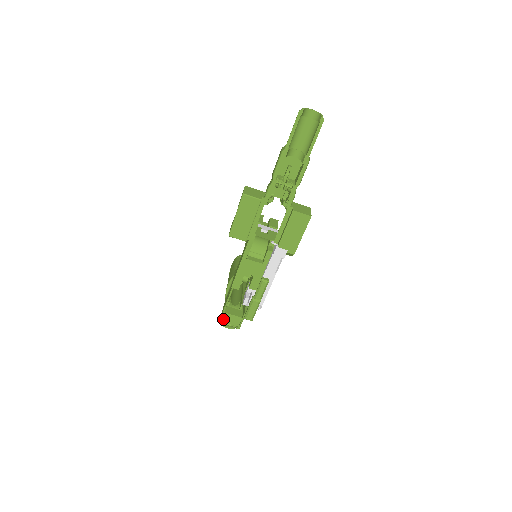
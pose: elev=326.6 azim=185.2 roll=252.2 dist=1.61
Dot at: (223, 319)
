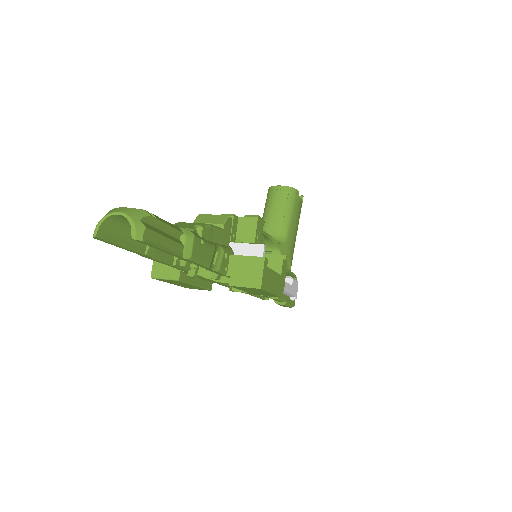
Dot at: (266, 297)
